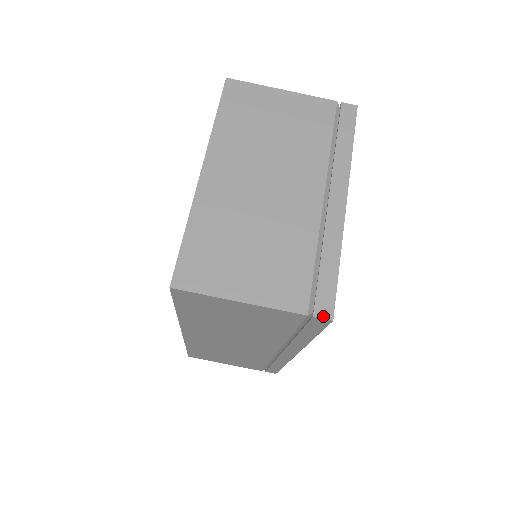
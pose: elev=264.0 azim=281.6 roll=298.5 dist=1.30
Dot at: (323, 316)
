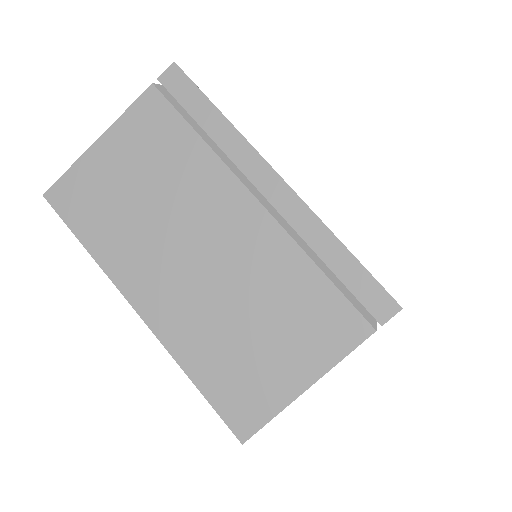
Dot at: (389, 315)
